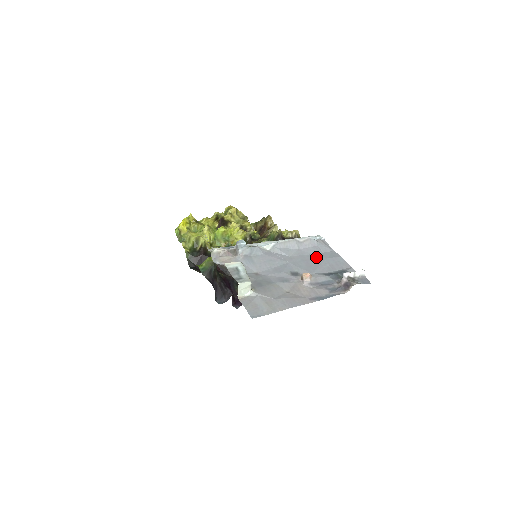
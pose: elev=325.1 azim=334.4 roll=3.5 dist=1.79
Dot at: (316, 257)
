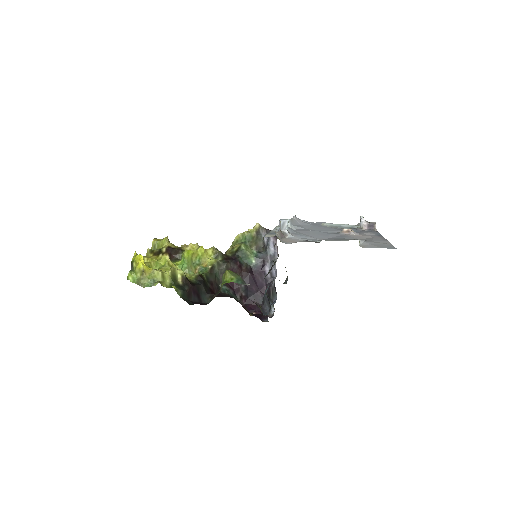
Dot at: (318, 226)
